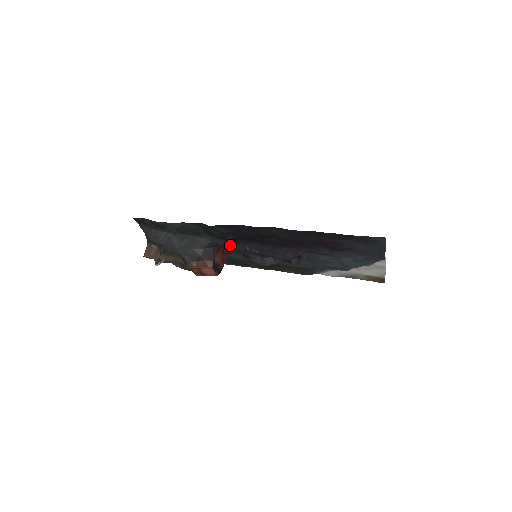
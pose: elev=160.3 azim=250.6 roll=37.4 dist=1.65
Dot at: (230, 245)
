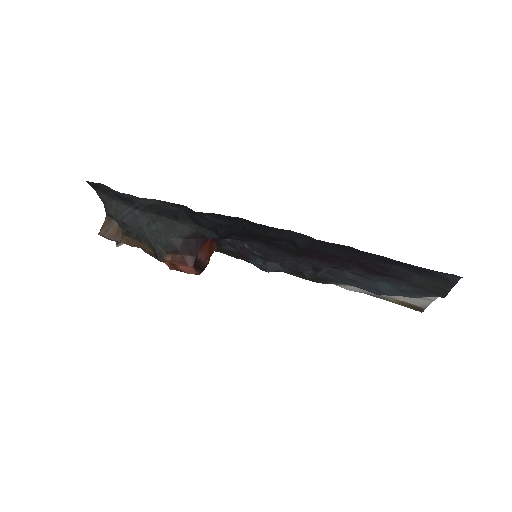
Dot at: occluded
